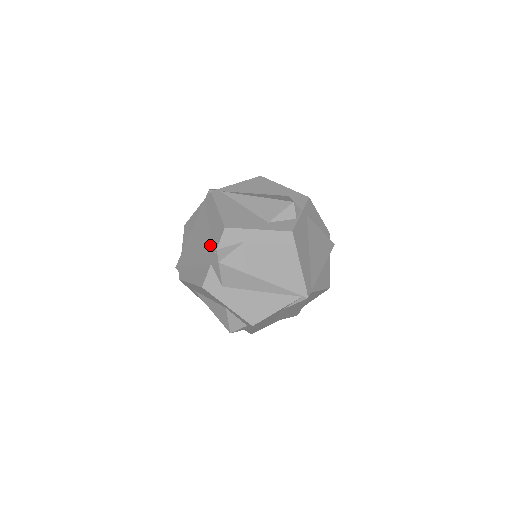
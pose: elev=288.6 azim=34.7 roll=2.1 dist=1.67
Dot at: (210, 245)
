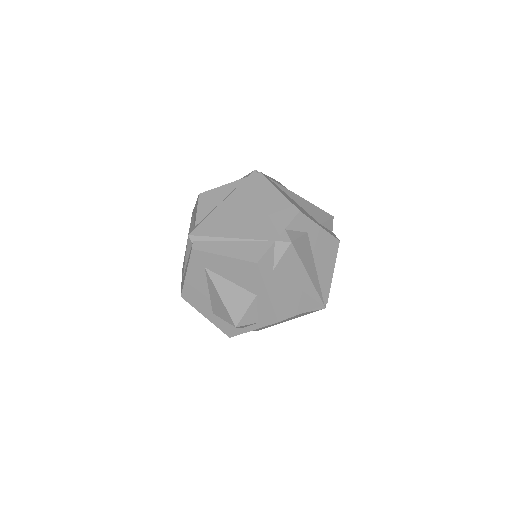
Dot at: (270, 223)
